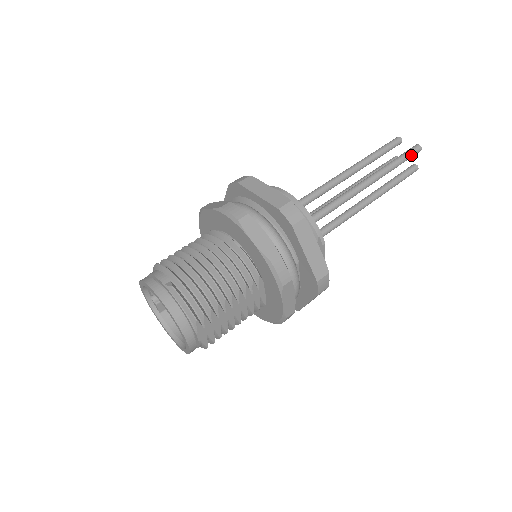
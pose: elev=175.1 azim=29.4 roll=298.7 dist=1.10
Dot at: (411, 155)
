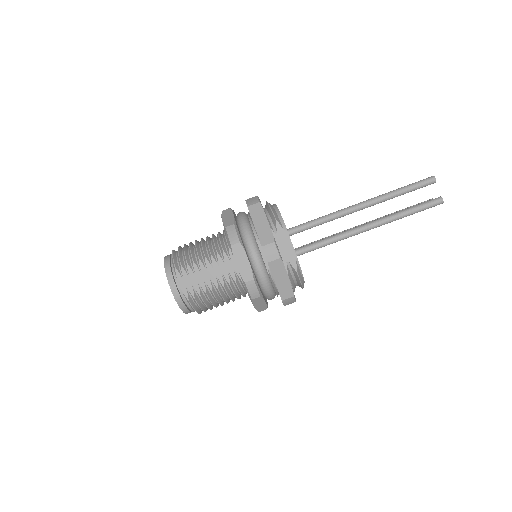
Dot at: (420, 183)
